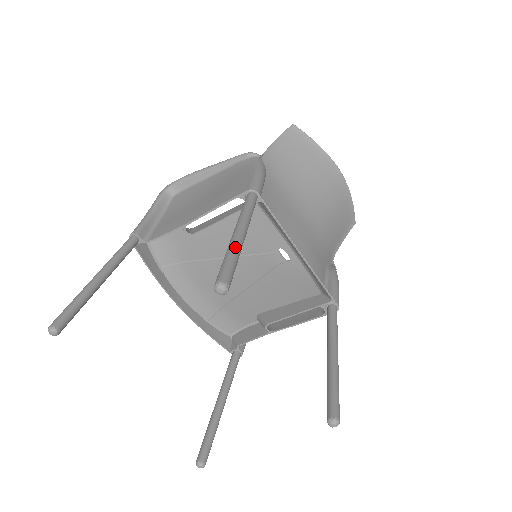
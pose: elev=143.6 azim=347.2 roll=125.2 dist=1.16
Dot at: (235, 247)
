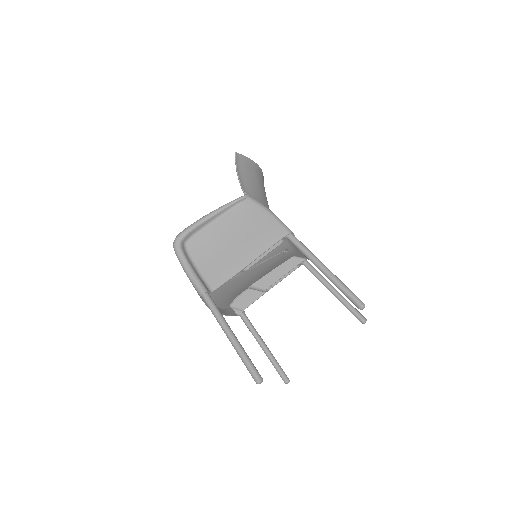
Dot at: (340, 281)
